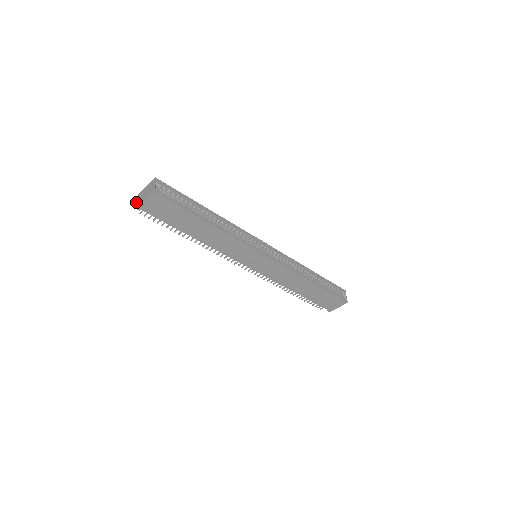
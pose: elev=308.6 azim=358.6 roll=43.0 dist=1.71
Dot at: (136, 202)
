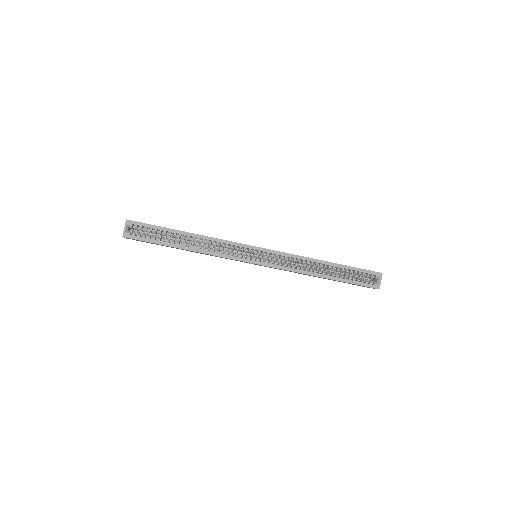
Dot at: occluded
